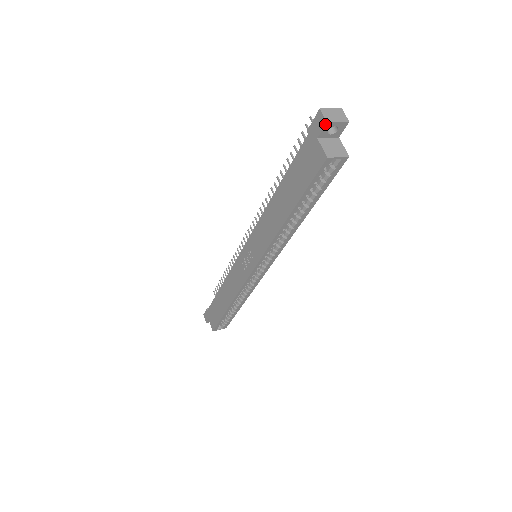
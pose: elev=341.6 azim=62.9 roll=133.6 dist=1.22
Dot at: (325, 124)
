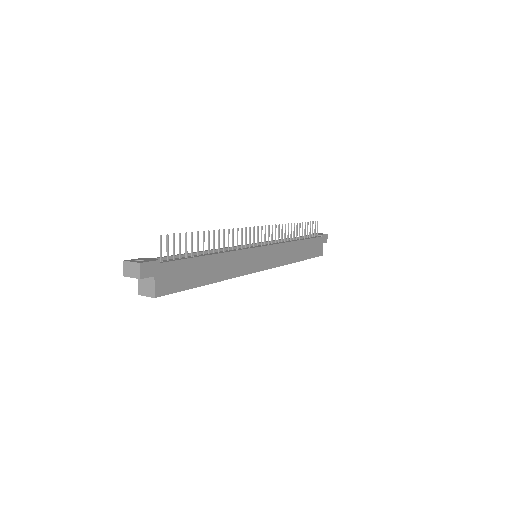
Dot at: (125, 275)
